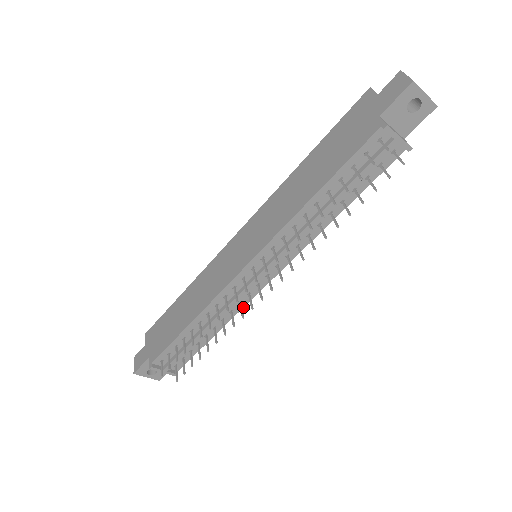
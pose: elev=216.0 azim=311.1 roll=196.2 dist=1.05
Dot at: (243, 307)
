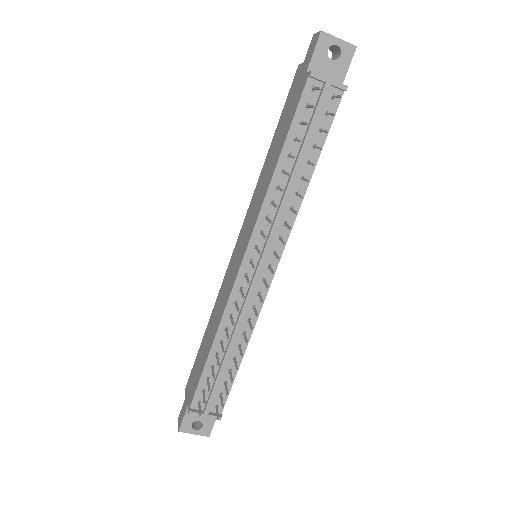
Dot at: (259, 312)
